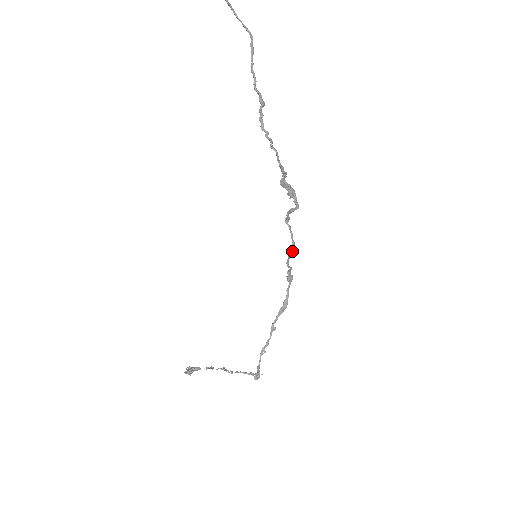
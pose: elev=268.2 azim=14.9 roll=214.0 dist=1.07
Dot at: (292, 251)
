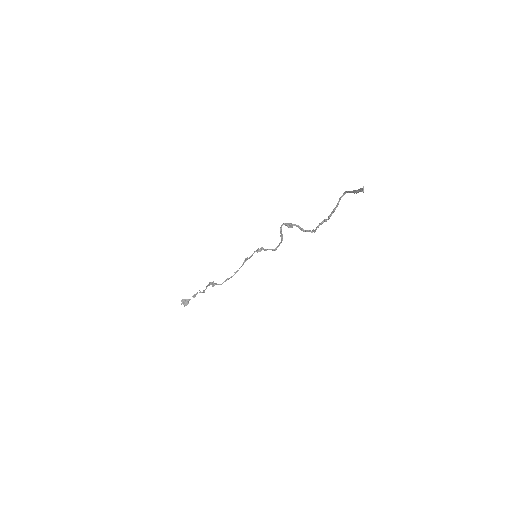
Dot at: (275, 249)
